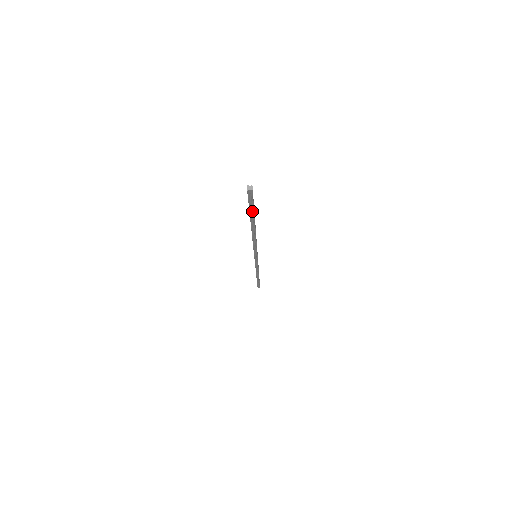
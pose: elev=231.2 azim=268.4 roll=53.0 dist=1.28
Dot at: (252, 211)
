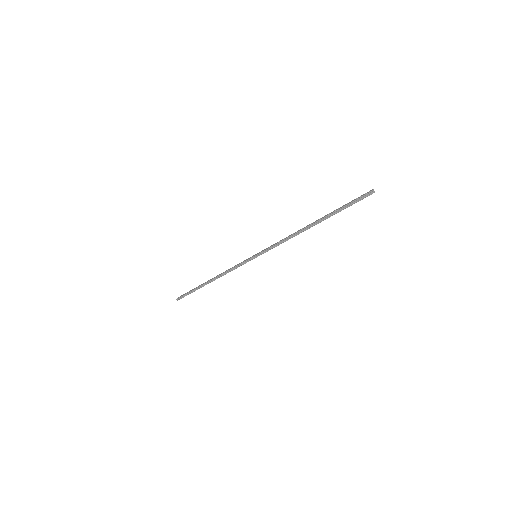
Dot at: (342, 209)
